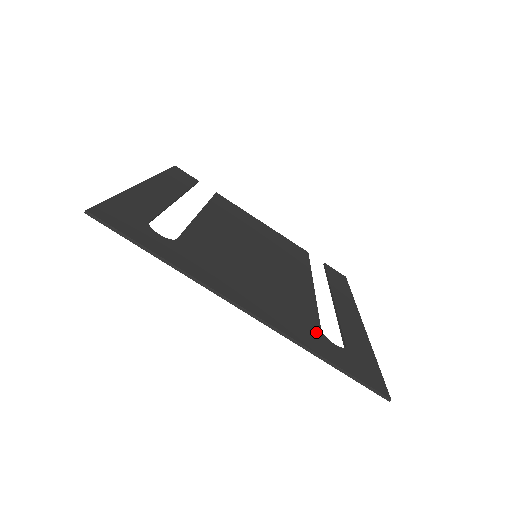
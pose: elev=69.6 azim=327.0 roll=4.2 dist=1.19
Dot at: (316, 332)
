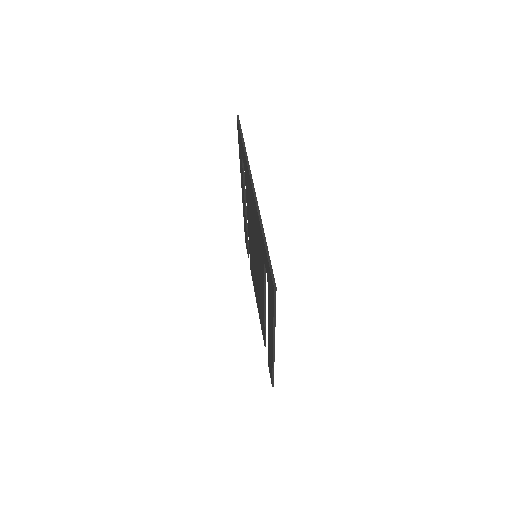
Dot at: occluded
